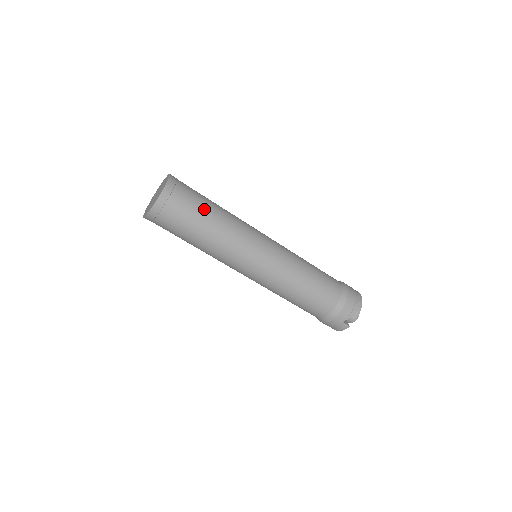
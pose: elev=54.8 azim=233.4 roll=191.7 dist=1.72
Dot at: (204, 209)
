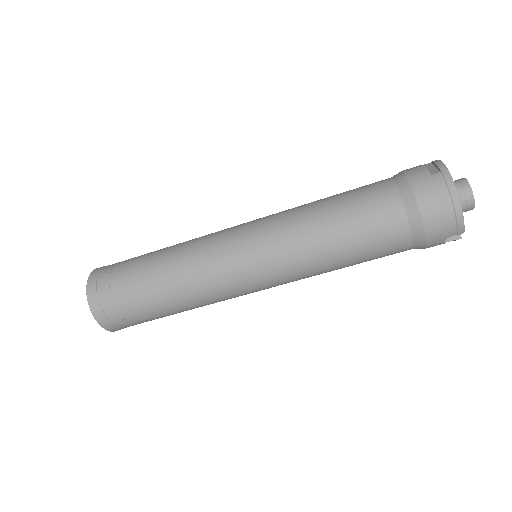
Dot at: (146, 300)
